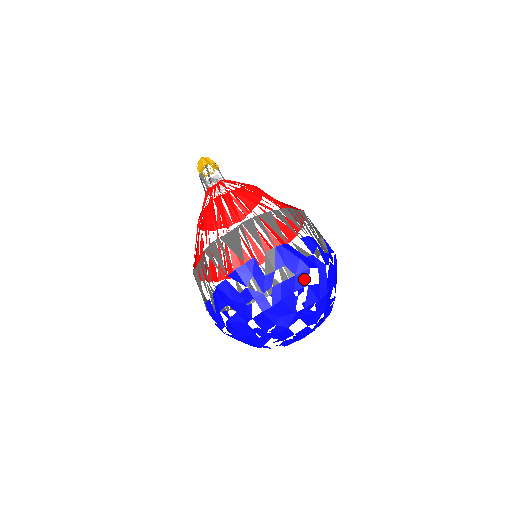
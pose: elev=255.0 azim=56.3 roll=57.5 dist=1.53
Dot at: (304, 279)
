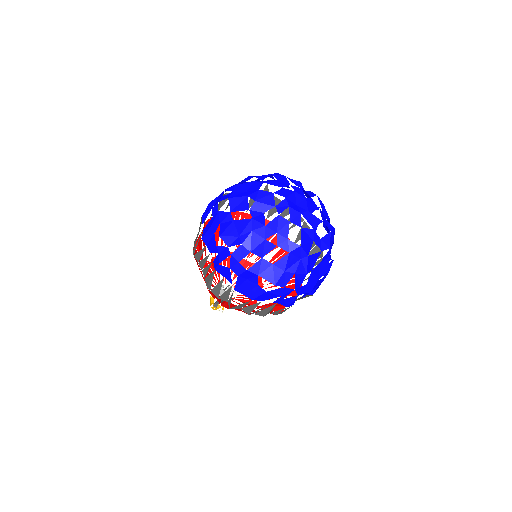
Dot at: occluded
